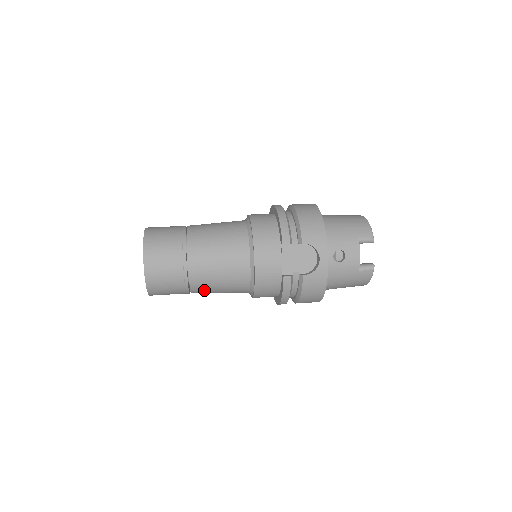
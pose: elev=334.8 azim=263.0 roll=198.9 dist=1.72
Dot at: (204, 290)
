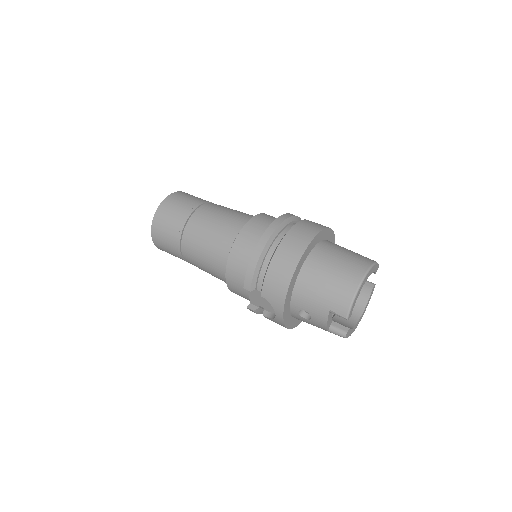
Dot at: occluded
